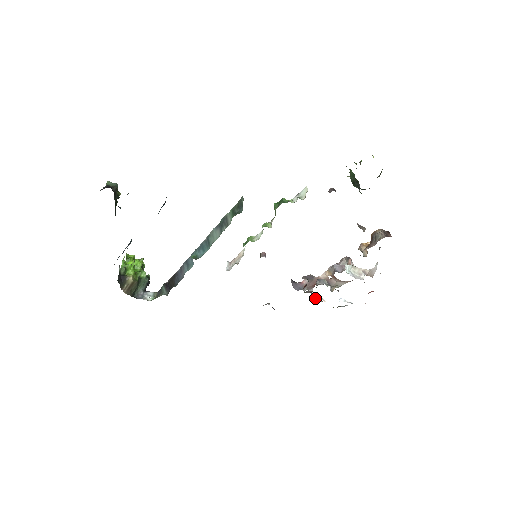
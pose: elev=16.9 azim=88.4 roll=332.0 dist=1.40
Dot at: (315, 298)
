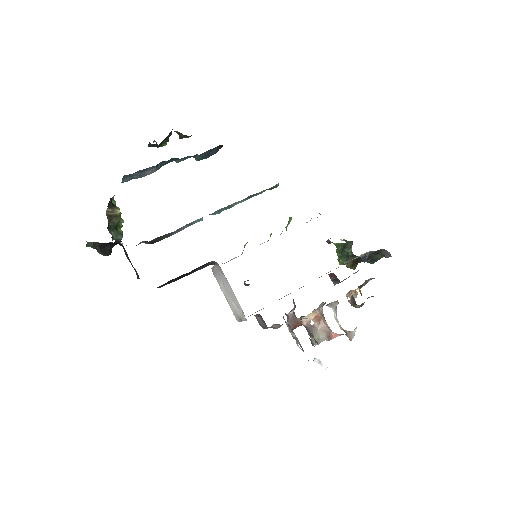
Dot at: (295, 336)
